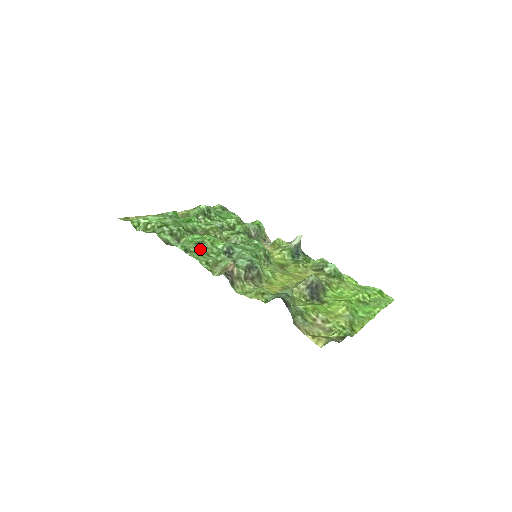
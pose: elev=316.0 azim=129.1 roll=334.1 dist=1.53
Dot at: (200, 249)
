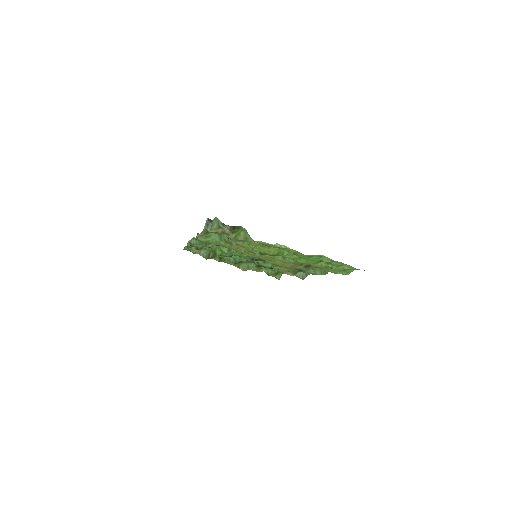
Dot at: occluded
